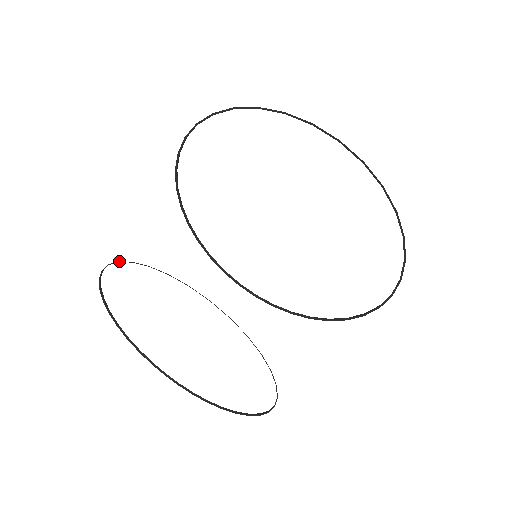
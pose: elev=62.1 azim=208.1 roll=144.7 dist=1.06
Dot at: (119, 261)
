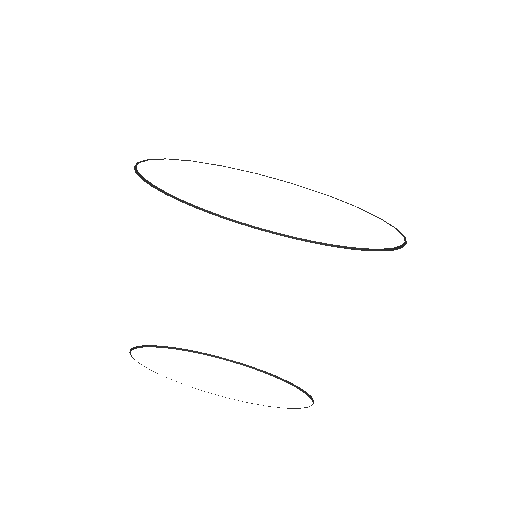
Dot at: occluded
